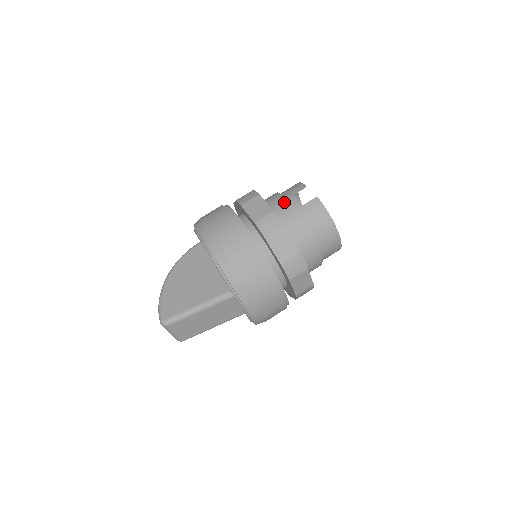
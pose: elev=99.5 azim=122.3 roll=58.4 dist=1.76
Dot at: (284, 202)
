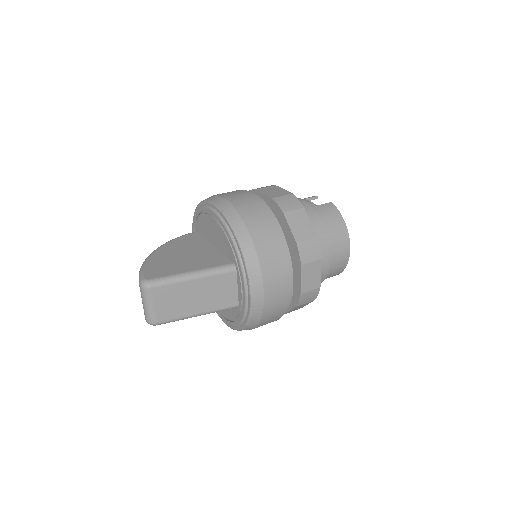
Dot at: occluded
